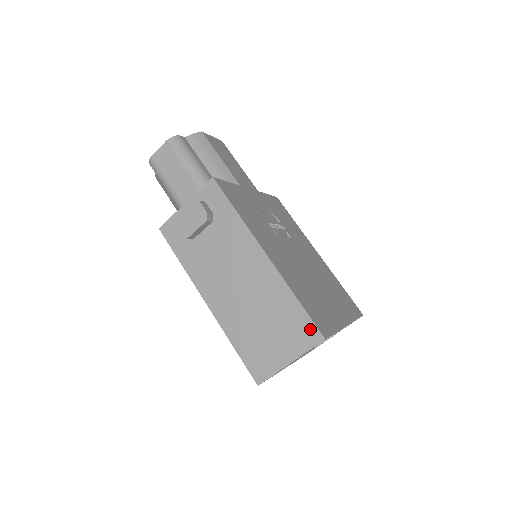
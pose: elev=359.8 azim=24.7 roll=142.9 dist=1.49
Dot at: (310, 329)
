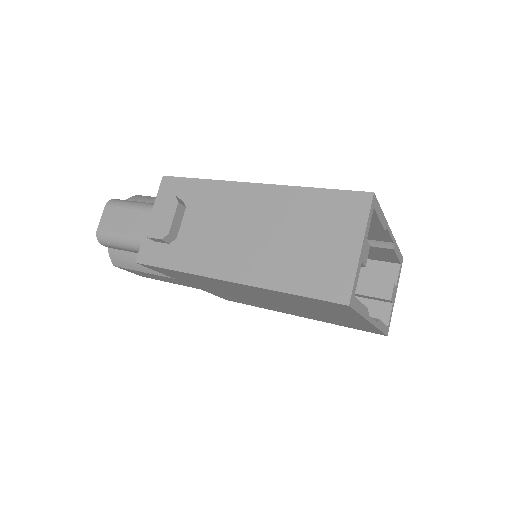
Dot at: (351, 199)
